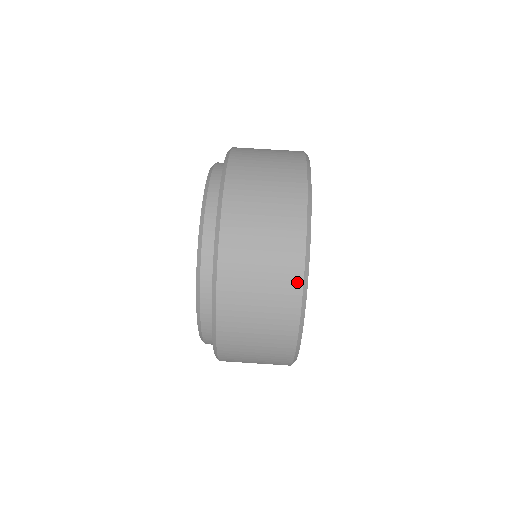
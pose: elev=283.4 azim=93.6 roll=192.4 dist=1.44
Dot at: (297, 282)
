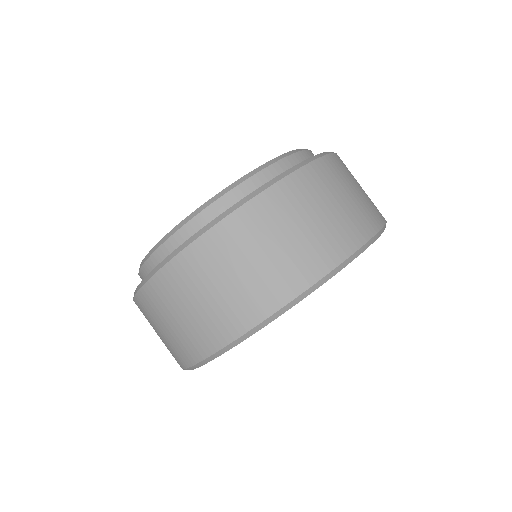
Dot at: occluded
